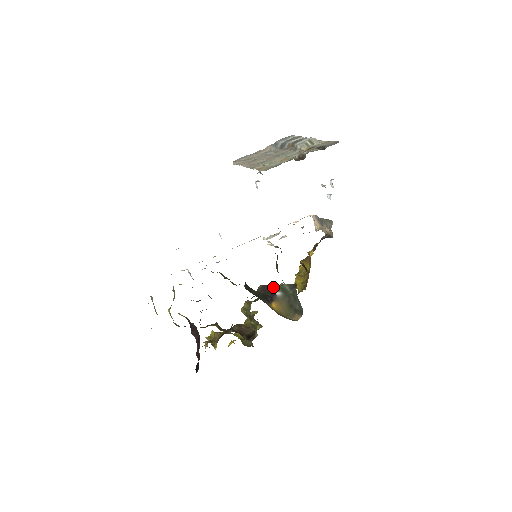
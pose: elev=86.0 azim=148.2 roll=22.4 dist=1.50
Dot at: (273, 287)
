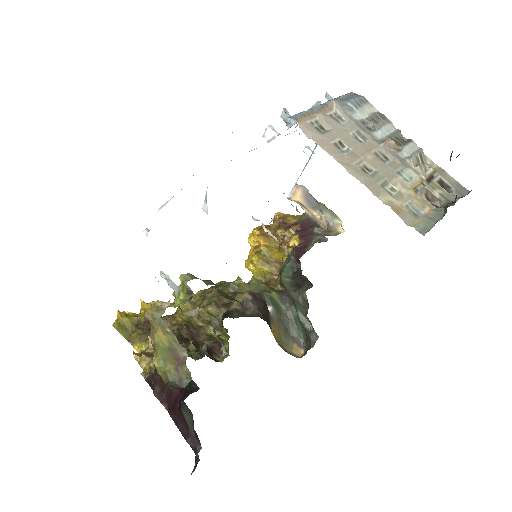
Dot at: (262, 297)
